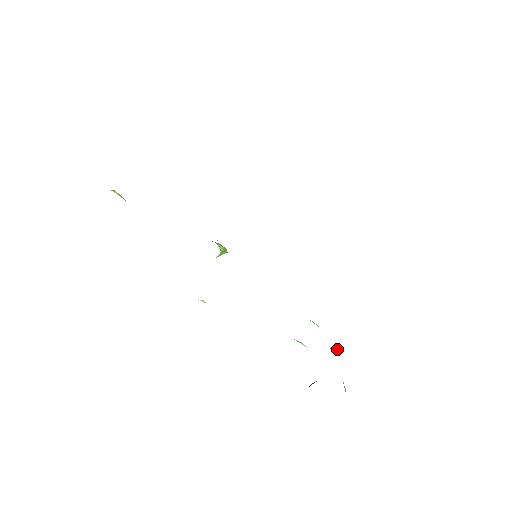
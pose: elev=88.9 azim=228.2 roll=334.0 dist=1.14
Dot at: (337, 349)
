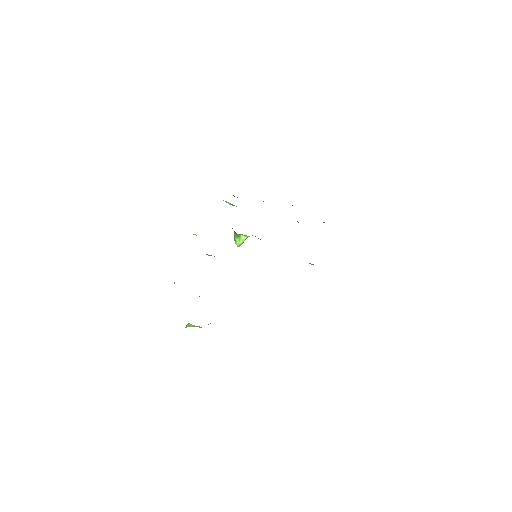
Dot at: occluded
